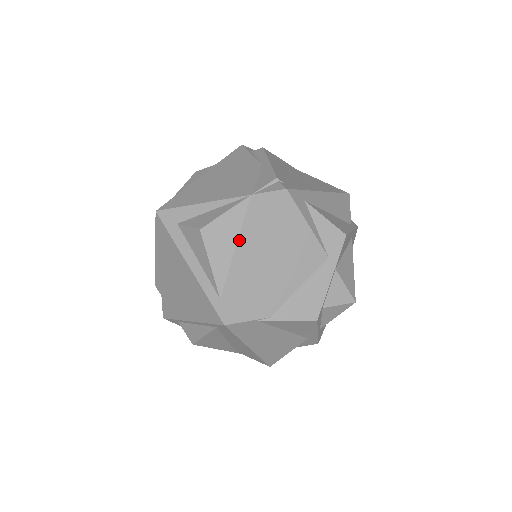
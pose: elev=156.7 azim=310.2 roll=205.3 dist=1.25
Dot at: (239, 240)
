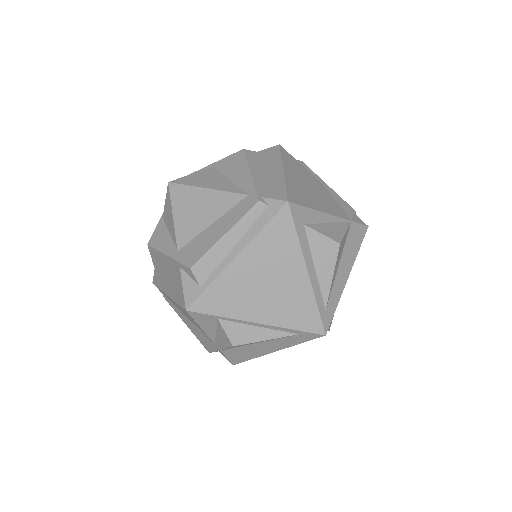
Dot at: (342, 259)
